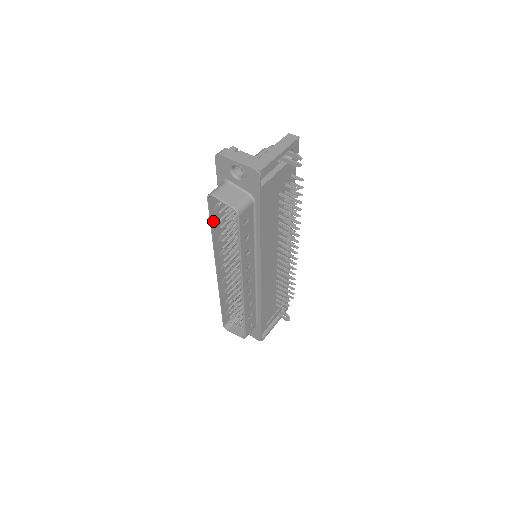
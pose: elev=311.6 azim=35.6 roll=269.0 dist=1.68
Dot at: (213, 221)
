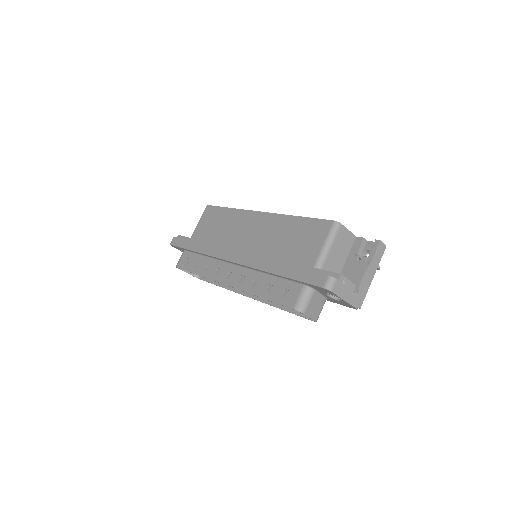
Dot at: (272, 297)
